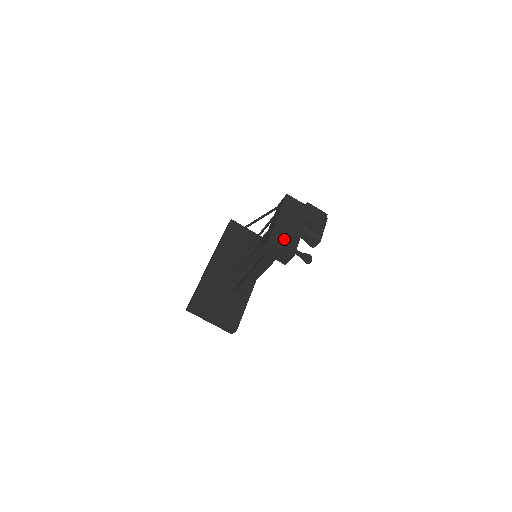
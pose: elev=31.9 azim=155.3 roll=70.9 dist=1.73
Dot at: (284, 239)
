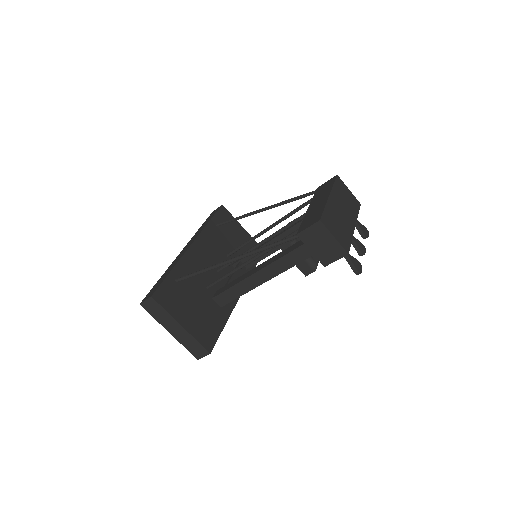
Dot at: (337, 227)
